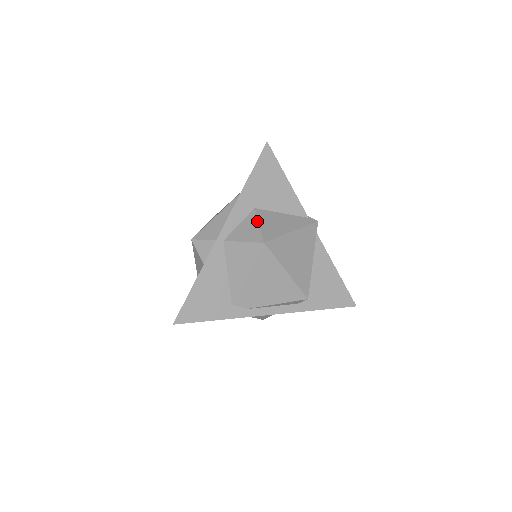
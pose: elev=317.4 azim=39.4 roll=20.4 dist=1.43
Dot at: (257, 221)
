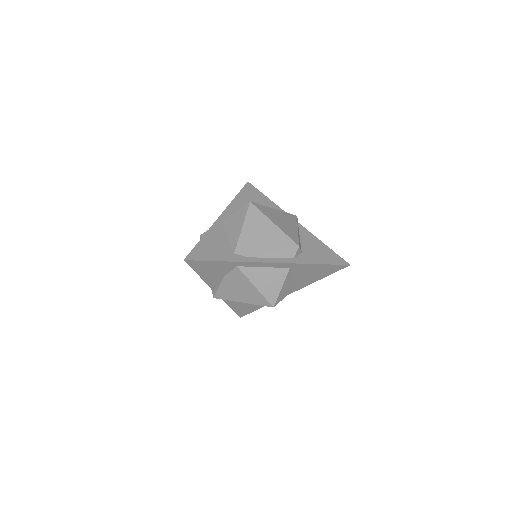
Dot at: occluded
